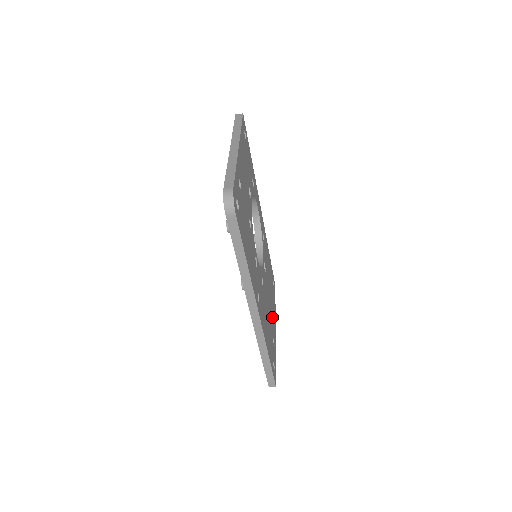
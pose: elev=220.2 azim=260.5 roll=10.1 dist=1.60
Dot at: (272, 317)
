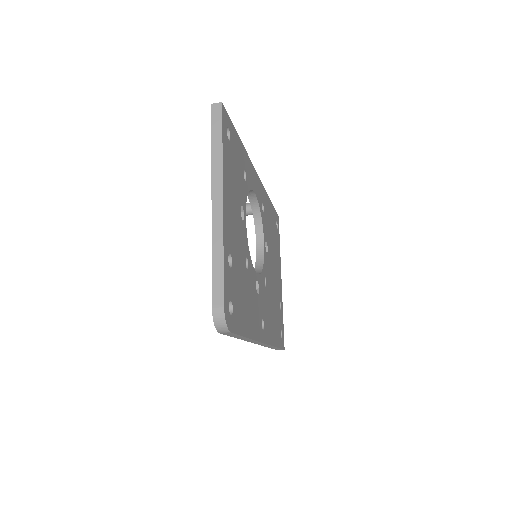
Dot at: (277, 279)
